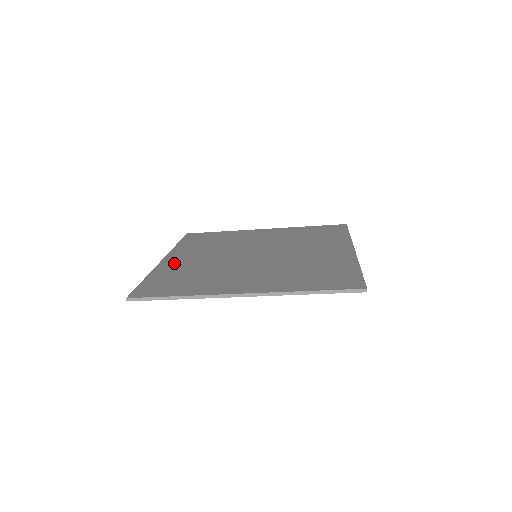
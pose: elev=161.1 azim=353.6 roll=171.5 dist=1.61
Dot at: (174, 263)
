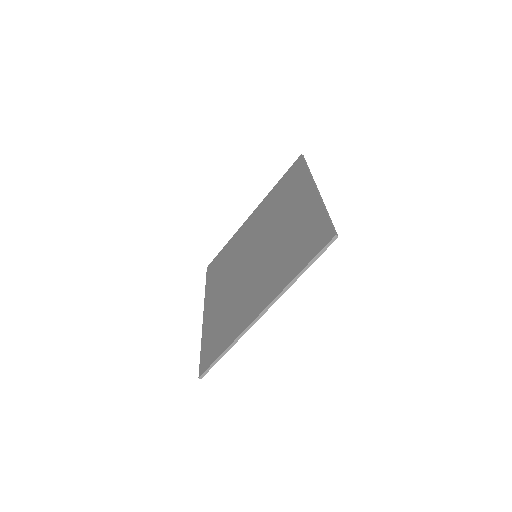
Dot at: (211, 312)
